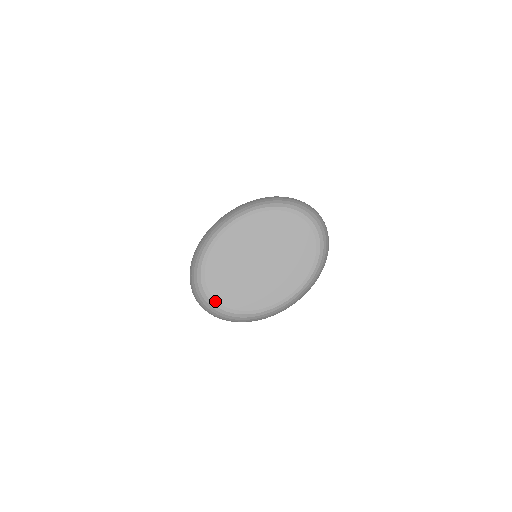
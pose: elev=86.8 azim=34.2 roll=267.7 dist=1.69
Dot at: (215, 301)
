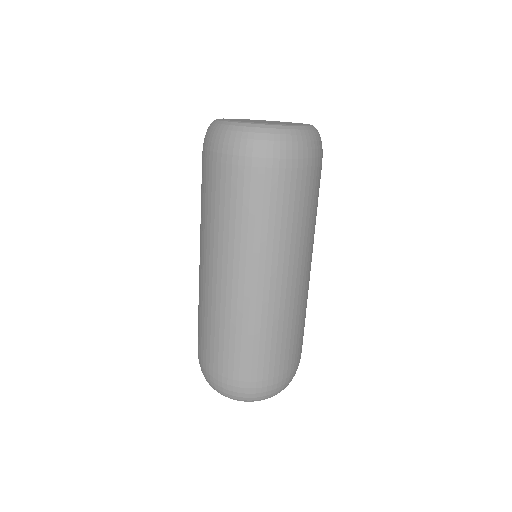
Dot at: (271, 124)
